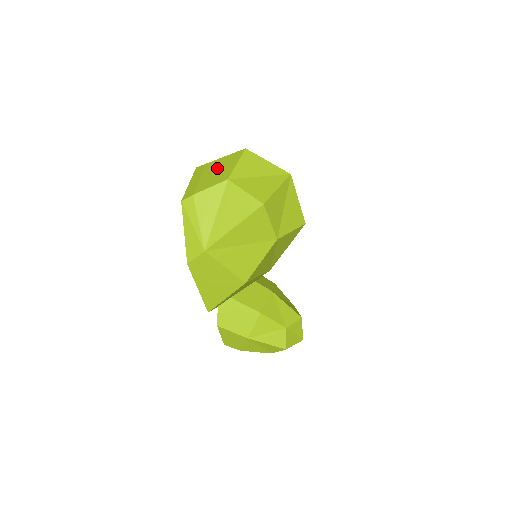
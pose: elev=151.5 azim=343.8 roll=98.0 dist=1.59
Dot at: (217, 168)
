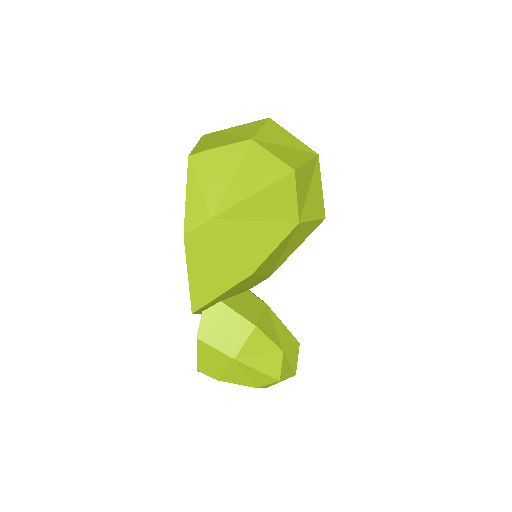
Dot at: (233, 133)
